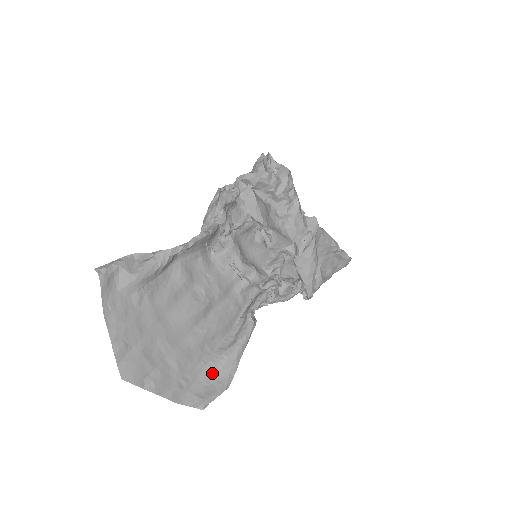
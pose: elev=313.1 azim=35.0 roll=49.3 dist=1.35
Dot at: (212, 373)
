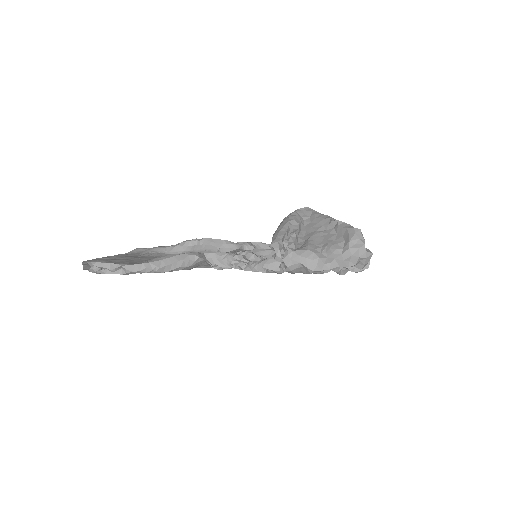
Dot at: occluded
